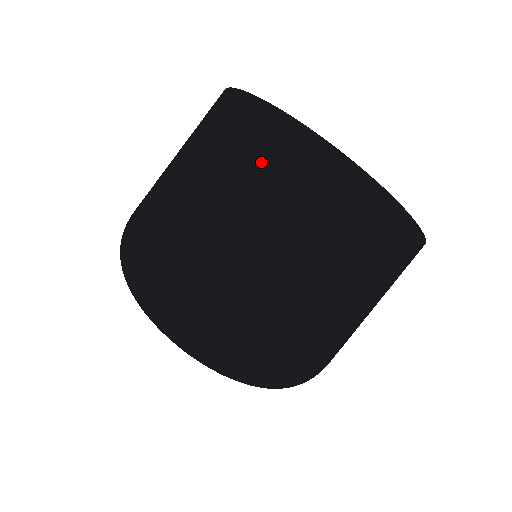
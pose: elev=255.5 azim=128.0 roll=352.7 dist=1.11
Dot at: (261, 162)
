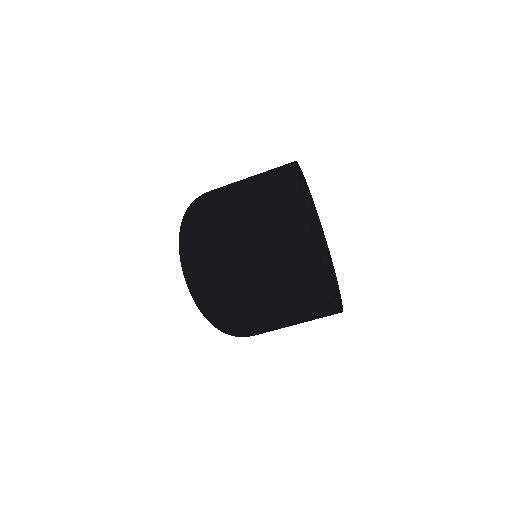
Dot at: (298, 288)
